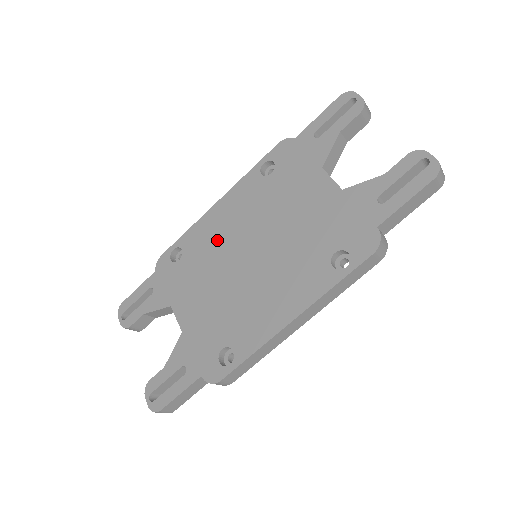
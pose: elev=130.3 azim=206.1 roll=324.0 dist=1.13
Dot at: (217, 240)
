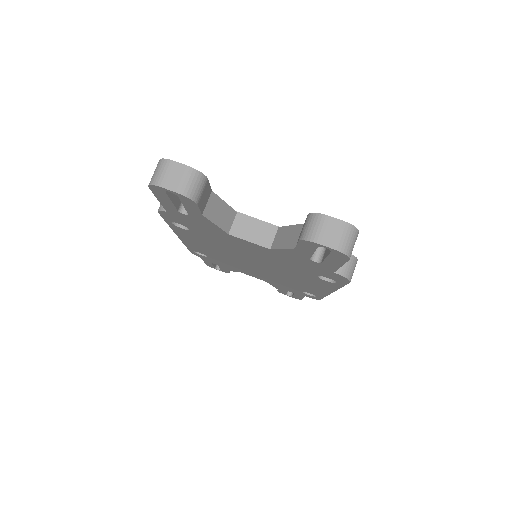
Dot at: (216, 254)
